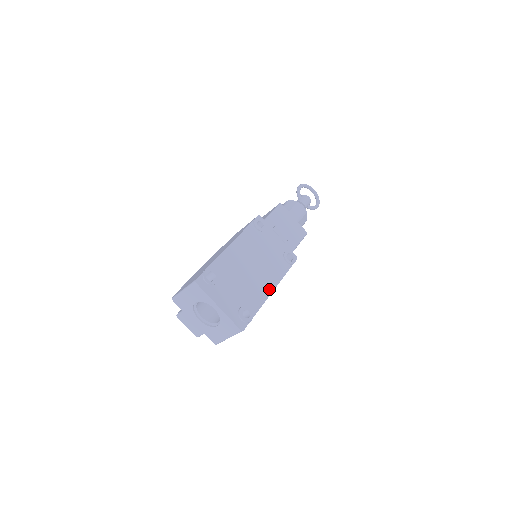
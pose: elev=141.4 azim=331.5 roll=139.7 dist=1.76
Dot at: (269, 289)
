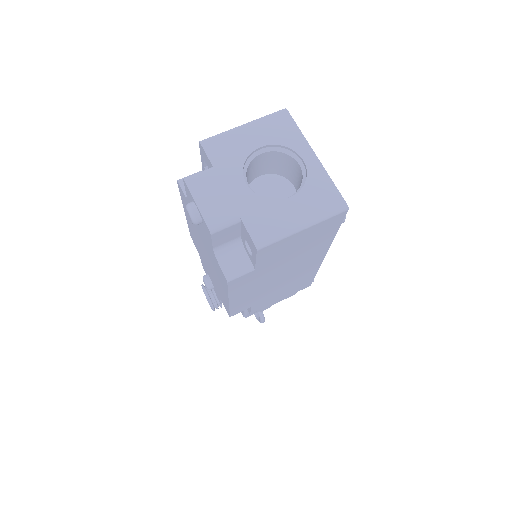
Dot at: occluded
